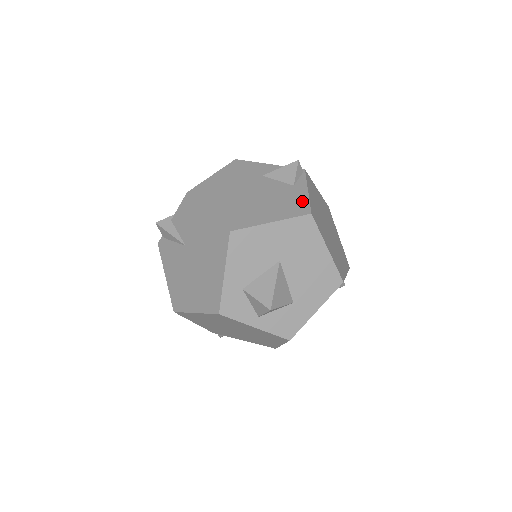
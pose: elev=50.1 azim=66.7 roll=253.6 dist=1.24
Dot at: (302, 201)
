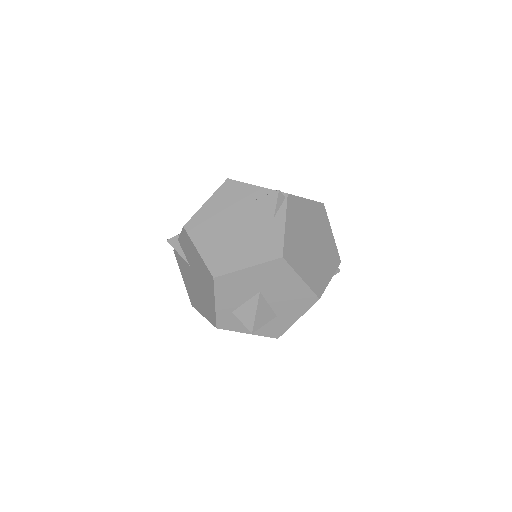
Dot at: (277, 240)
